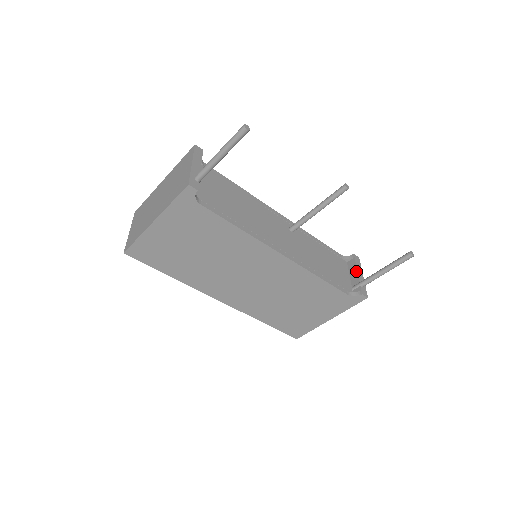
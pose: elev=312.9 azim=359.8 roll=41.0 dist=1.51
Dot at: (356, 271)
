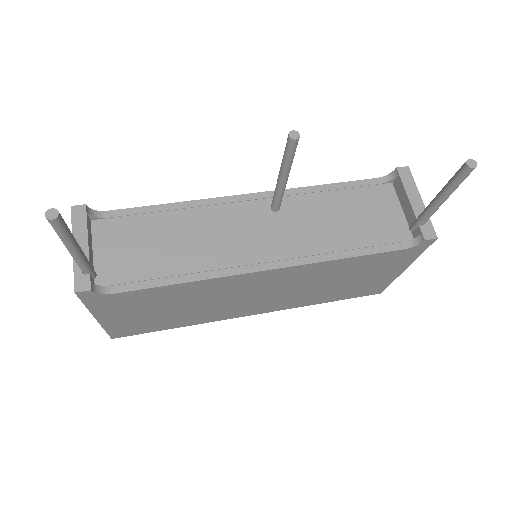
Dot at: (407, 199)
